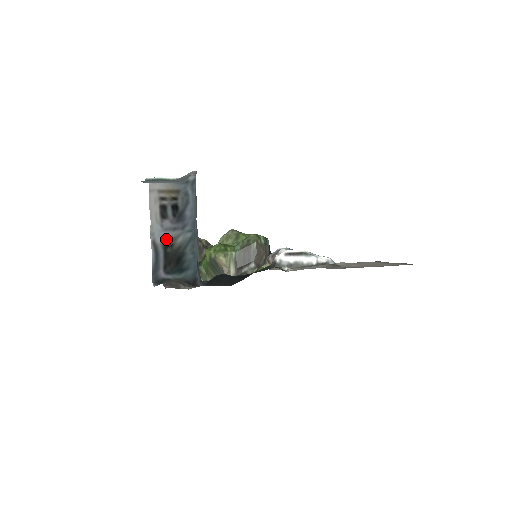
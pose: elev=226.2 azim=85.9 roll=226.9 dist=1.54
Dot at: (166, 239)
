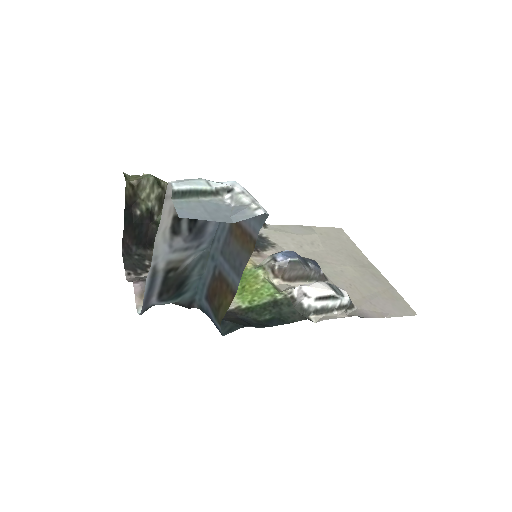
Dot at: (172, 262)
